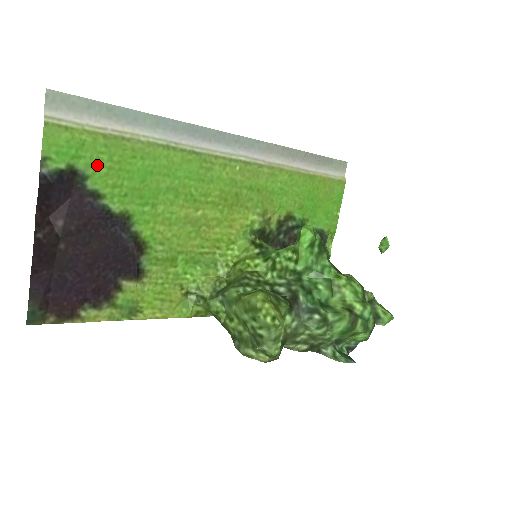
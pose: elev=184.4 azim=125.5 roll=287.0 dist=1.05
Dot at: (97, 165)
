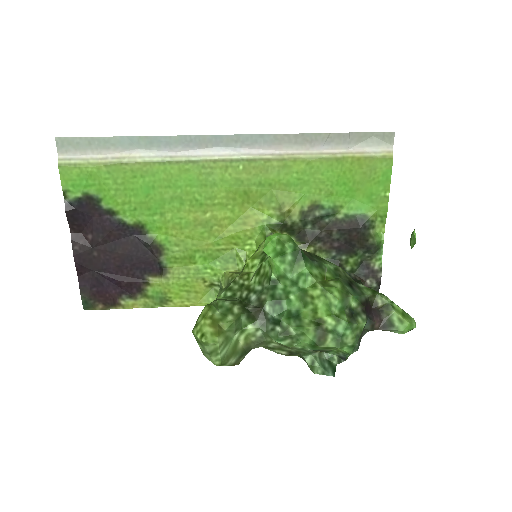
Dot at: (106, 189)
